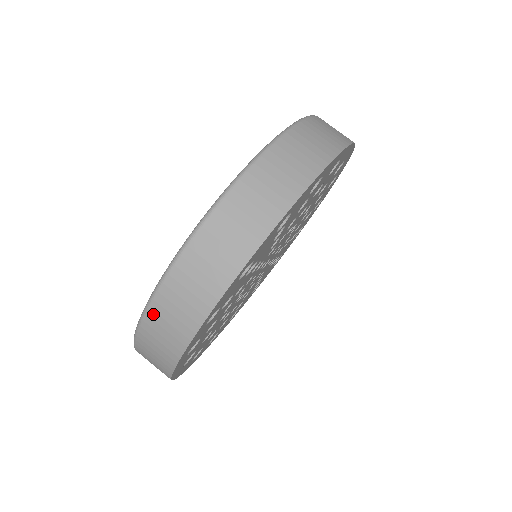
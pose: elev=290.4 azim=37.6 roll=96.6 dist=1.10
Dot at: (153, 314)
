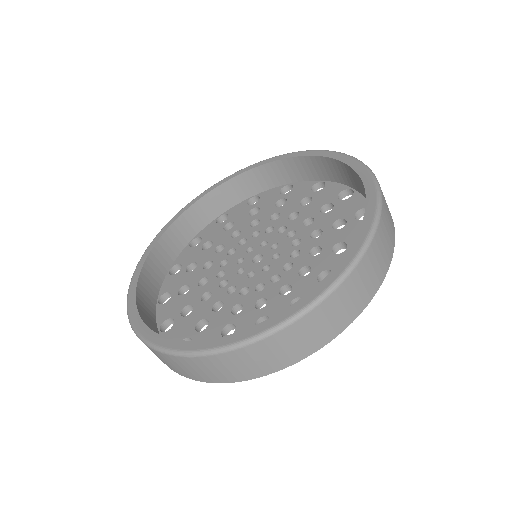
Dot at: occluded
